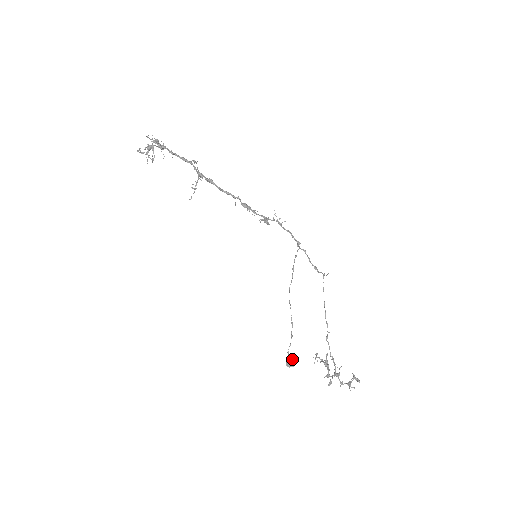
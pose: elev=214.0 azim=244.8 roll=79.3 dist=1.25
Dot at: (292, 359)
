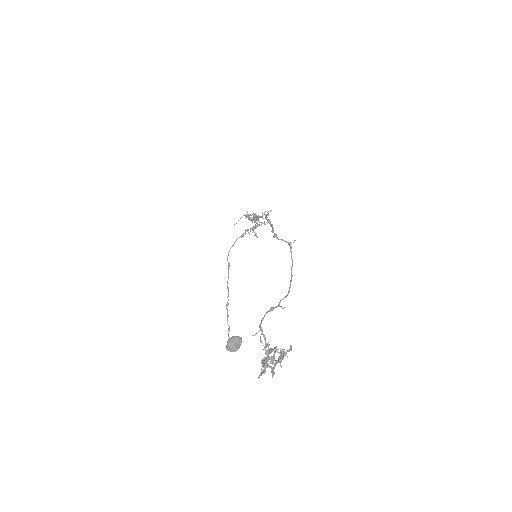
Dot at: occluded
